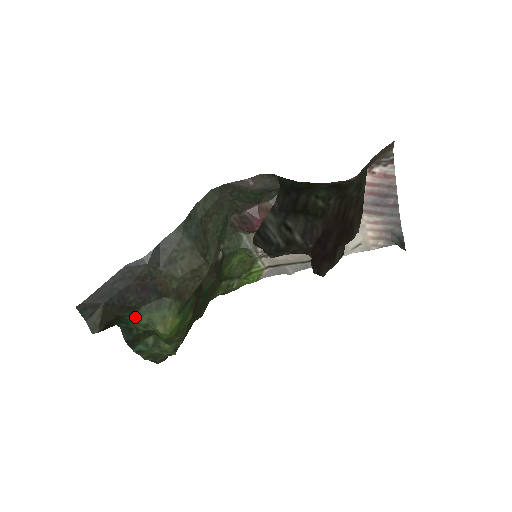
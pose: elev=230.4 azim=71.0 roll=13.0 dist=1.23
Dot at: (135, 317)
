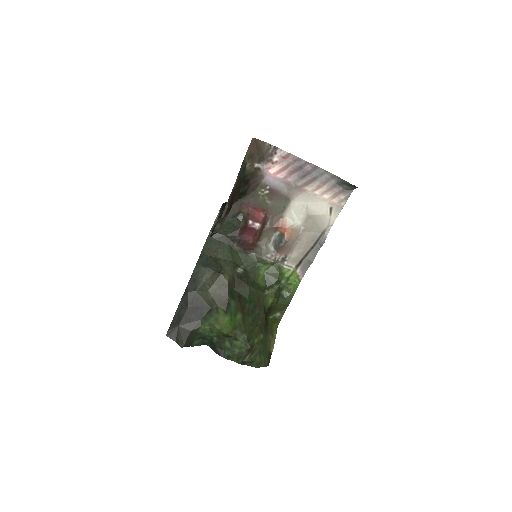
Dot at: (202, 328)
